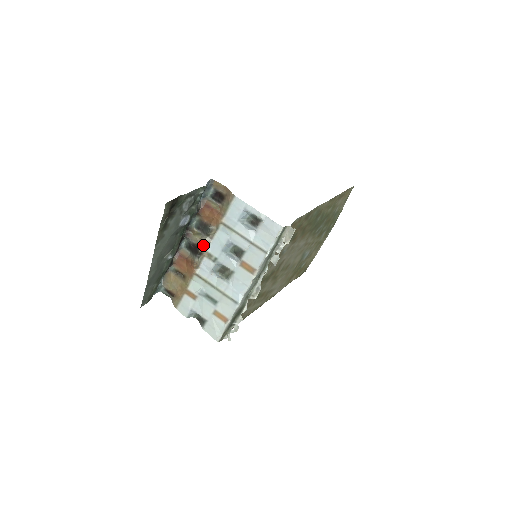
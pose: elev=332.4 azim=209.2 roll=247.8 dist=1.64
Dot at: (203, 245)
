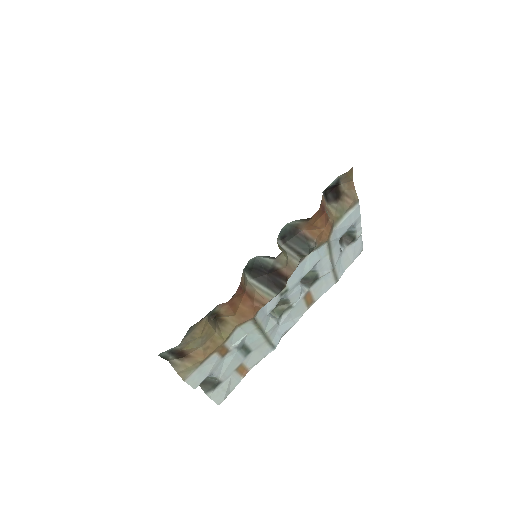
Dot at: occluded
